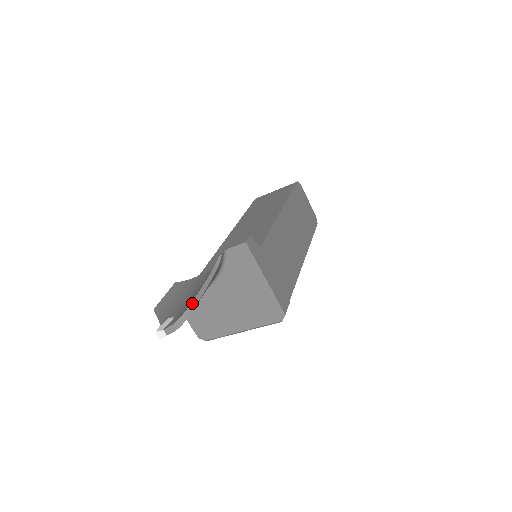
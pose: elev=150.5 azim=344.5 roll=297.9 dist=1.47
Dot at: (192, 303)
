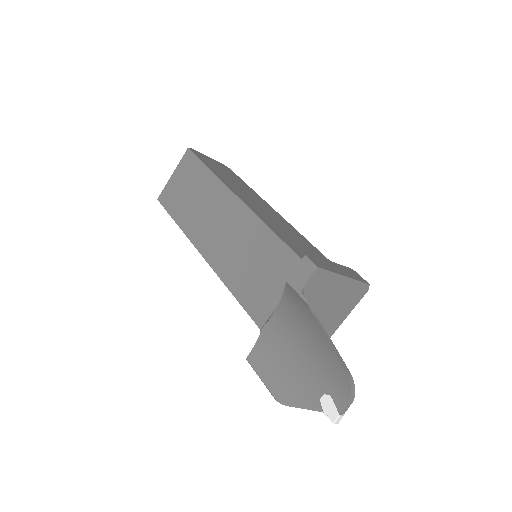
Dot at: (345, 369)
